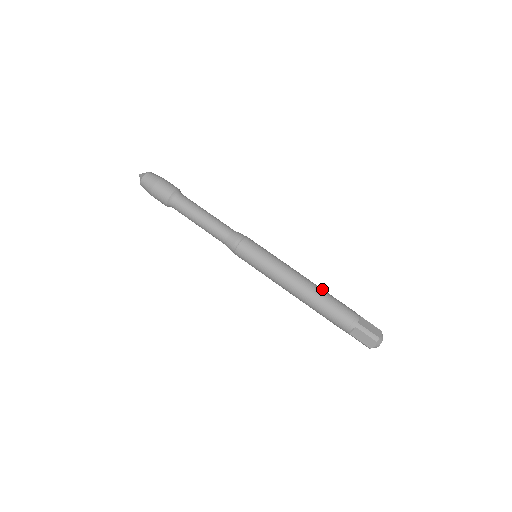
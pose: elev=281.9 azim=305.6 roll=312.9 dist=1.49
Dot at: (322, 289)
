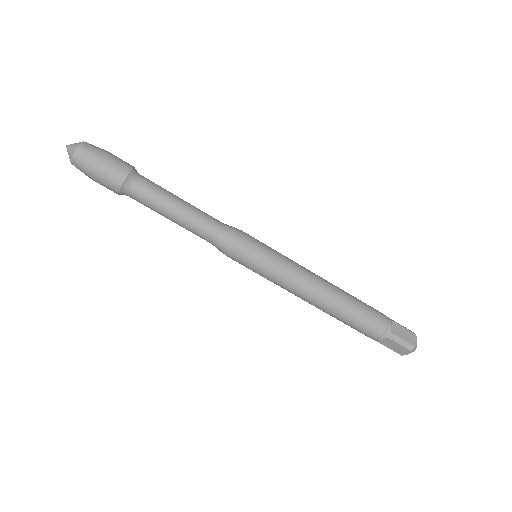
Dot at: (345, 293)
